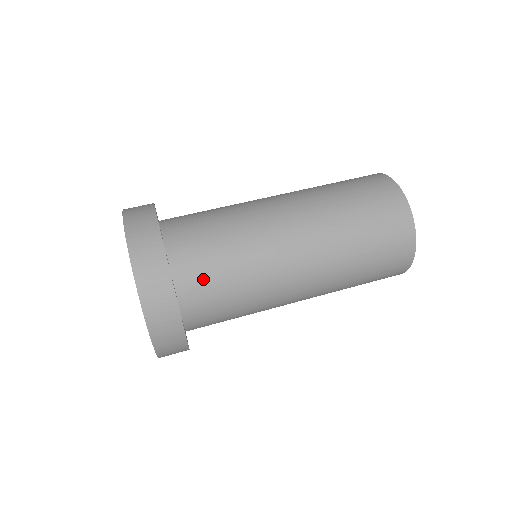
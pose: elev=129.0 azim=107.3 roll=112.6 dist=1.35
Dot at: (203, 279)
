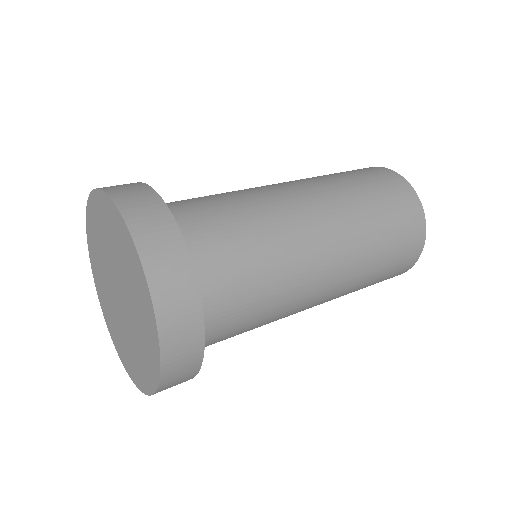
Dot at: (226, 321)
